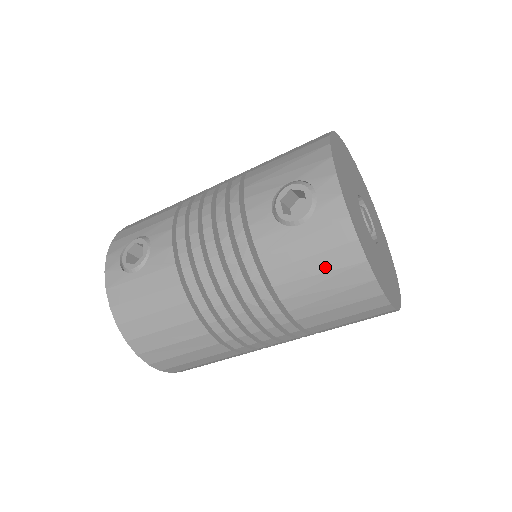
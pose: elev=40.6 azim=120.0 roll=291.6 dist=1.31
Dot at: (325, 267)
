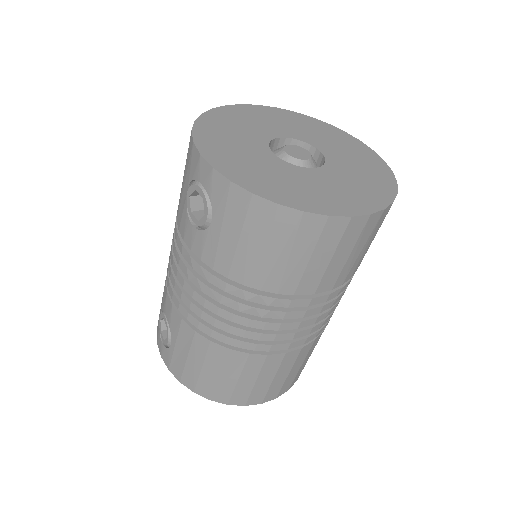
Dot at: (257, 237)
